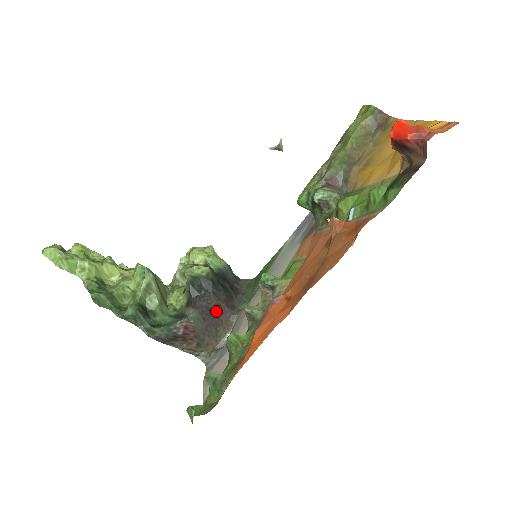
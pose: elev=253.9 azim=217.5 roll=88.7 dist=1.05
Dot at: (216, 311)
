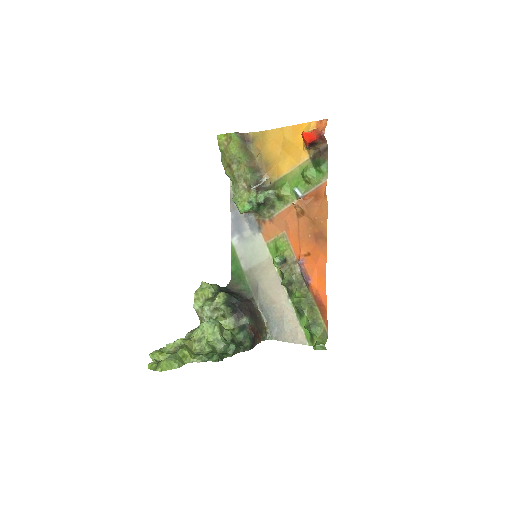
Dot at: (249, 308)
